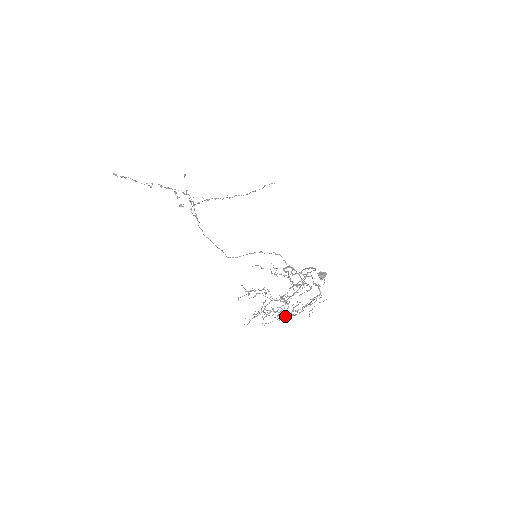
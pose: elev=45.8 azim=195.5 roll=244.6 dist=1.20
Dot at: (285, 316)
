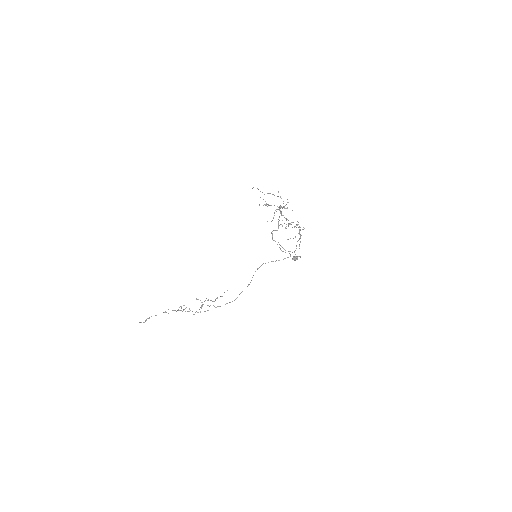
Dot at: (298, 240)
